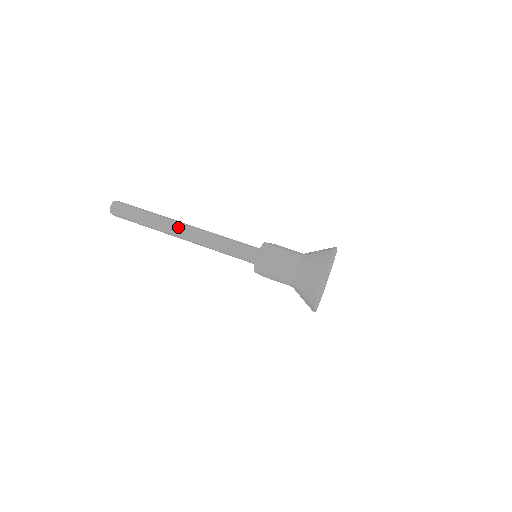
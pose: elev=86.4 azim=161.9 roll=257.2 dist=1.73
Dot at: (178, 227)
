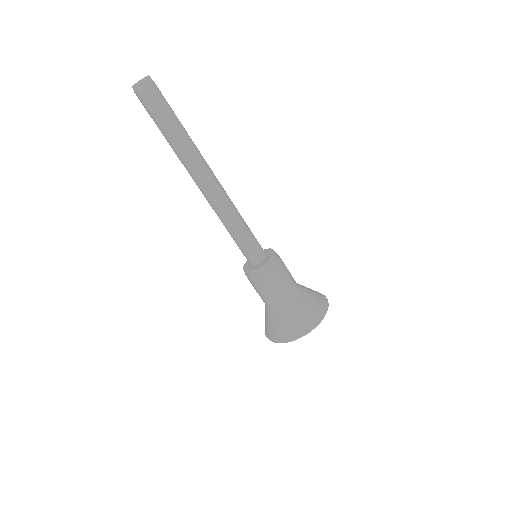
Dot at: (205, 173)
